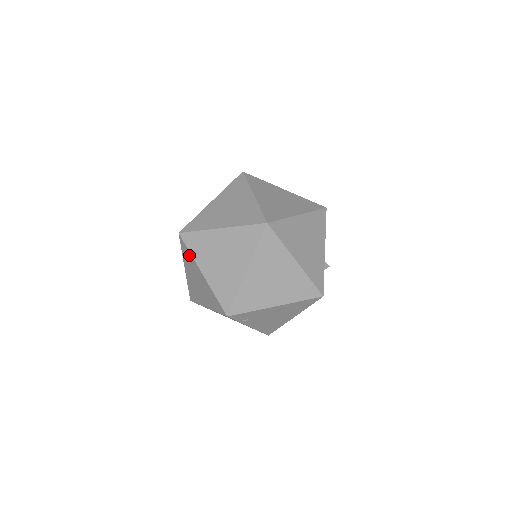
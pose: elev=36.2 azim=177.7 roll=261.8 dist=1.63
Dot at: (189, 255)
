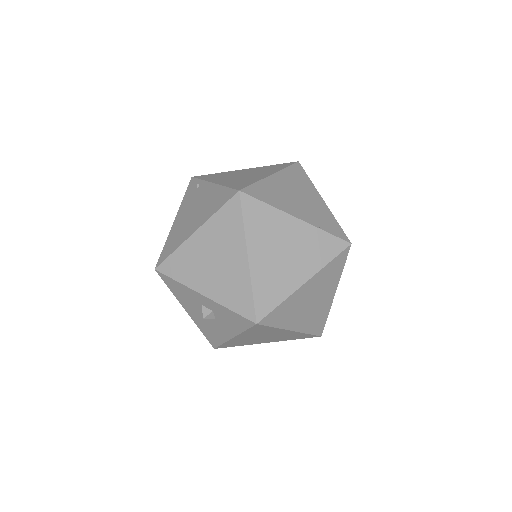
Dot at: (269, 329)
